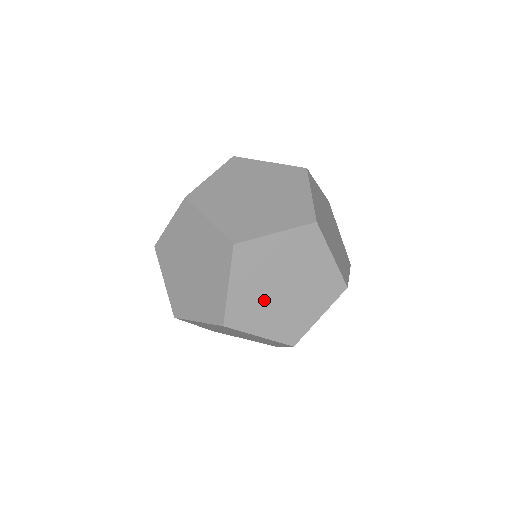
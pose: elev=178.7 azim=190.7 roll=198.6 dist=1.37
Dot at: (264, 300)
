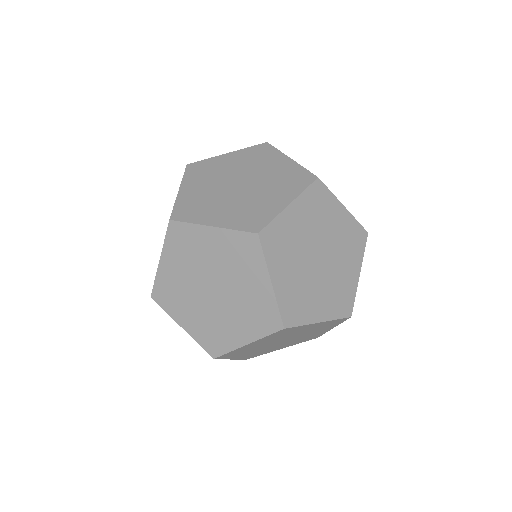
Dot at: (213, 314)
